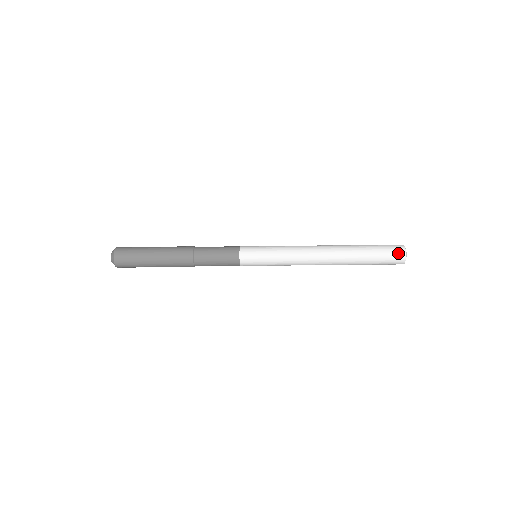
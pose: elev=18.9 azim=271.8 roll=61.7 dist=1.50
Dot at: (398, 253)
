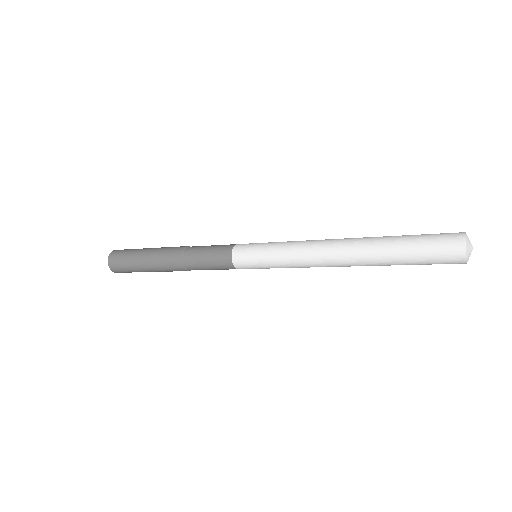
Dot at: (452, 236)
